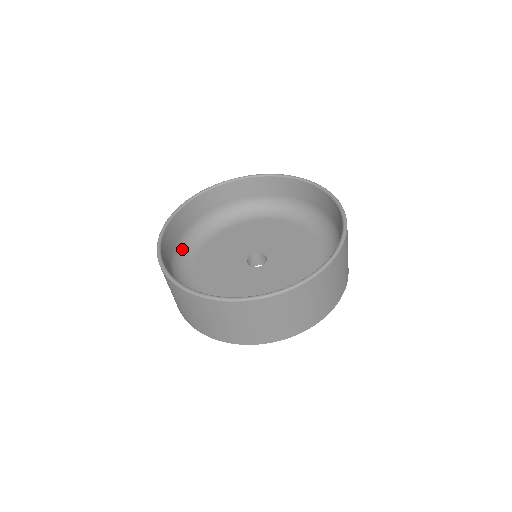
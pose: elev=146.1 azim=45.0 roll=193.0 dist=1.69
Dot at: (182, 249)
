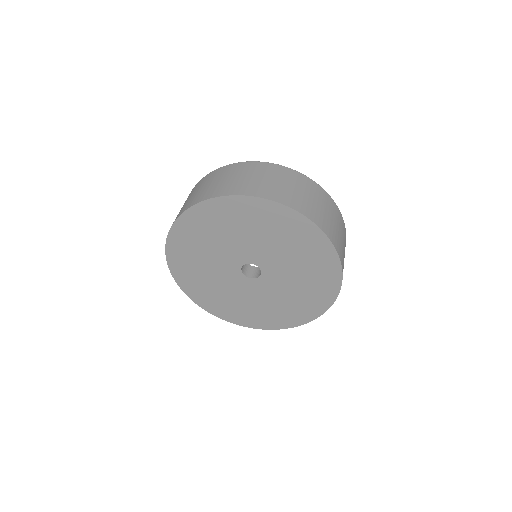
Dot at: occluded
